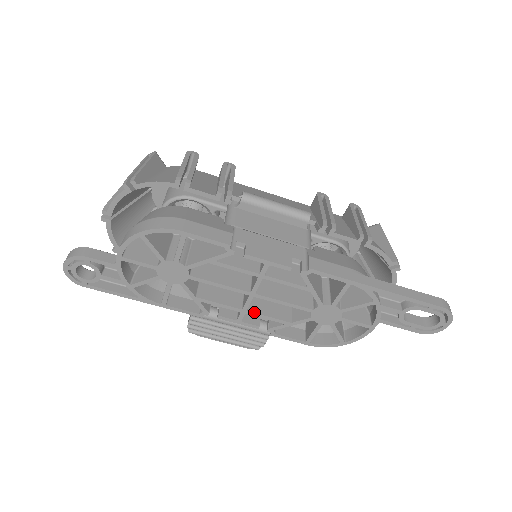
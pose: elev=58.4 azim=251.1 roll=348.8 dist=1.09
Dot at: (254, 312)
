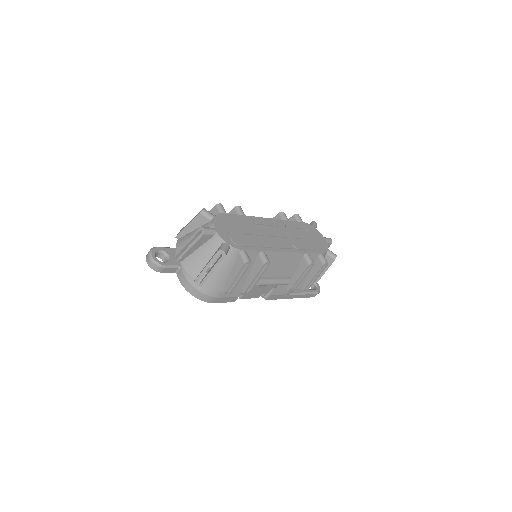
Dot at: occluded
